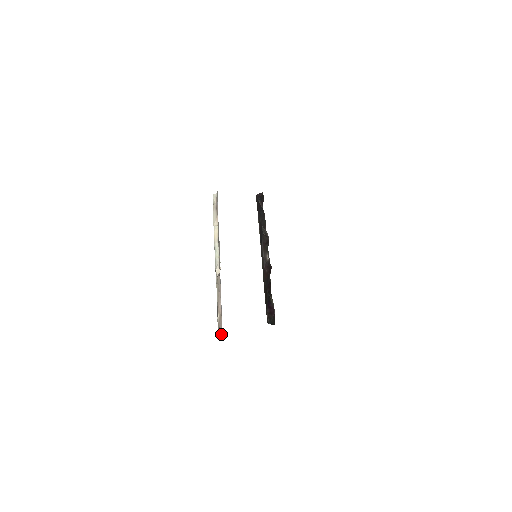
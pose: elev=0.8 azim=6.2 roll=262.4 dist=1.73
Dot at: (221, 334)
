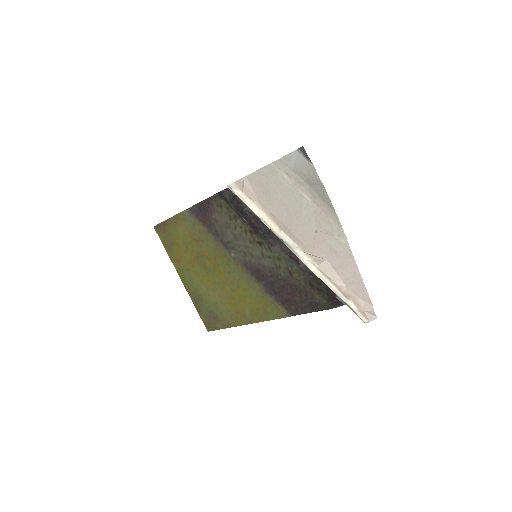
Dot at: (374, 316)
